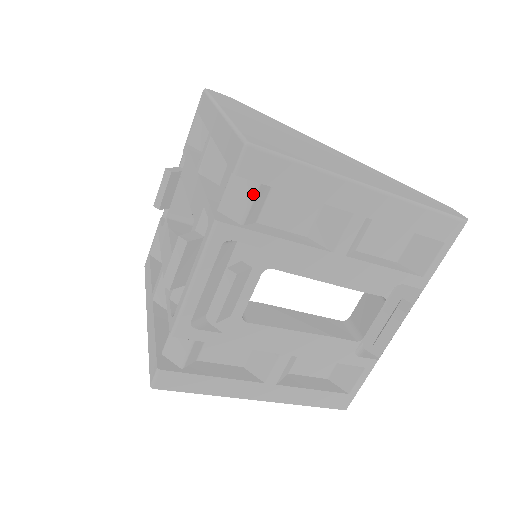
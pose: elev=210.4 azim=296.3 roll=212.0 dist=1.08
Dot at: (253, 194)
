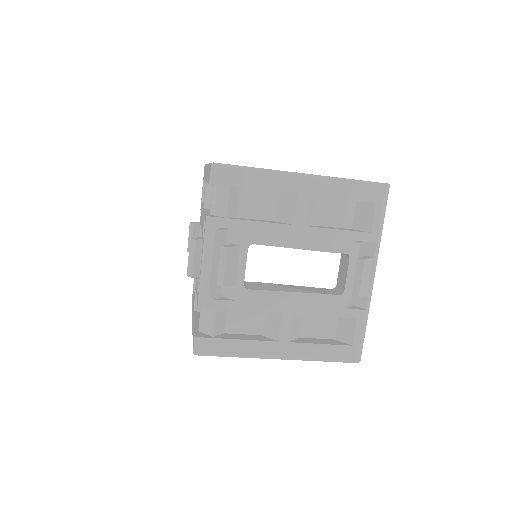
Dot at: (226, 195)
